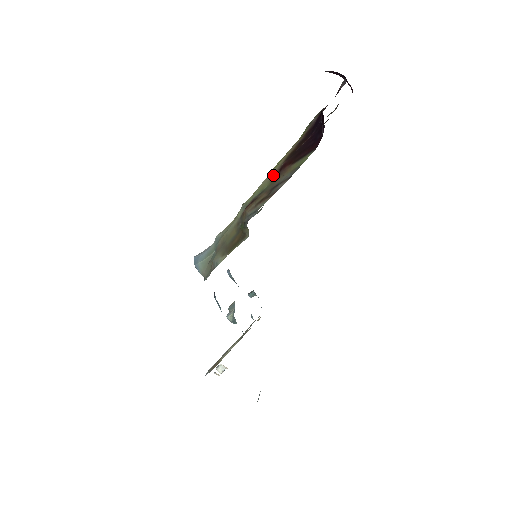
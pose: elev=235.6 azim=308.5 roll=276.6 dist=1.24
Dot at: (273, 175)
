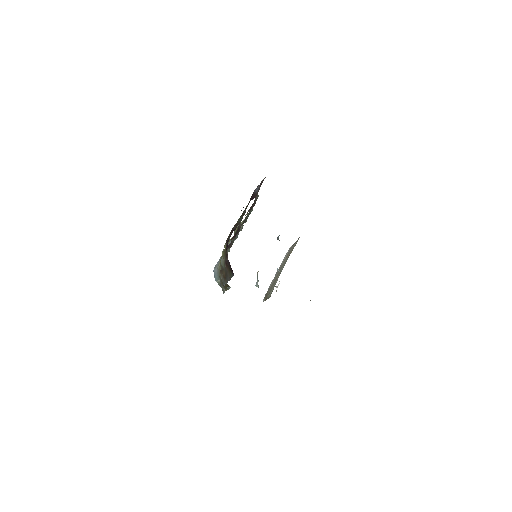
Dot at: (224, 262)
